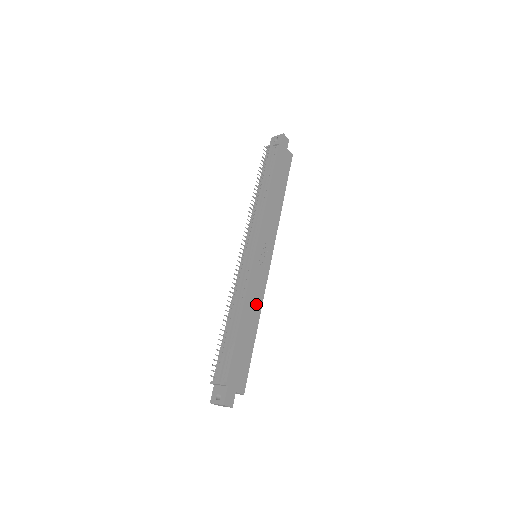
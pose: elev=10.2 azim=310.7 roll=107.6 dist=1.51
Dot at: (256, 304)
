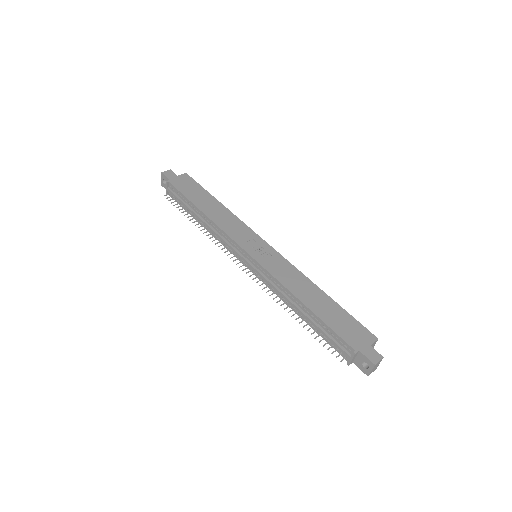
Dot at: (299, 280)
